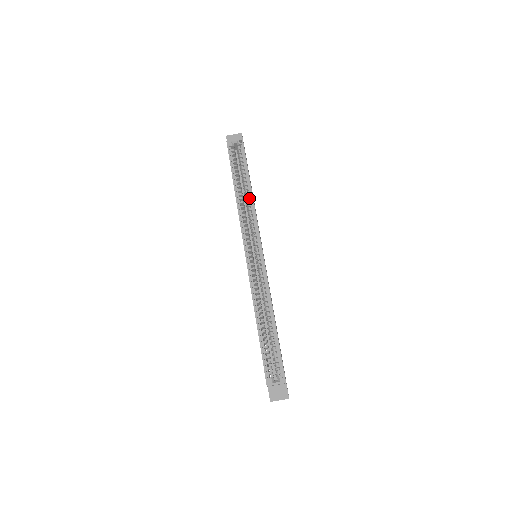
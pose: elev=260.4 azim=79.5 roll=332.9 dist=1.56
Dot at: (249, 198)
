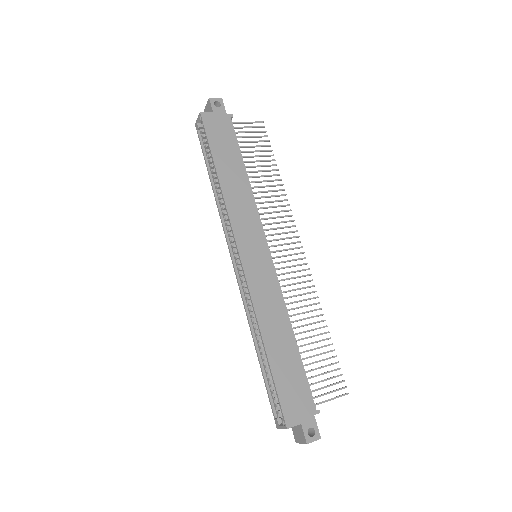
Dot at: (224, 188)
